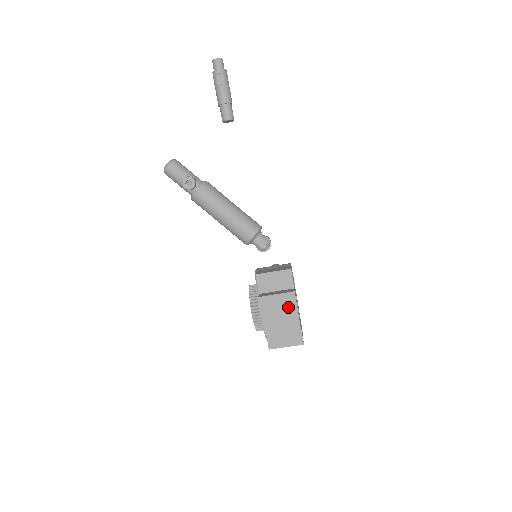
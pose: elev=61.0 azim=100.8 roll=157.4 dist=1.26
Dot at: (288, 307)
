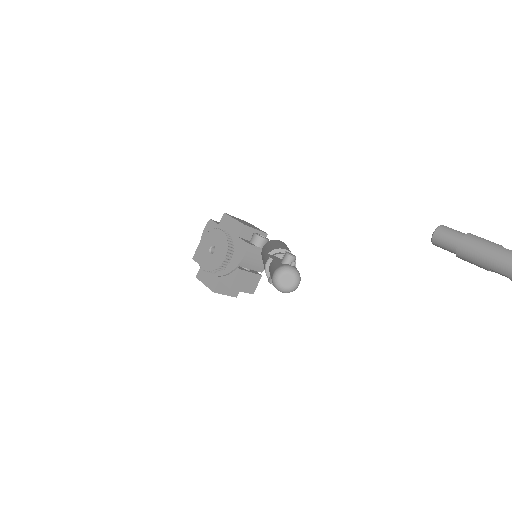
Dot at: occluded
